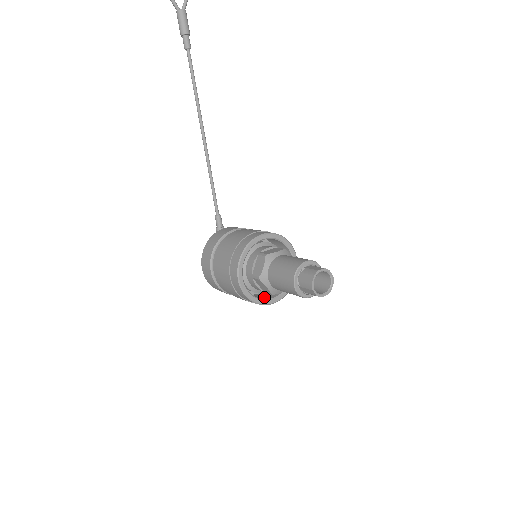
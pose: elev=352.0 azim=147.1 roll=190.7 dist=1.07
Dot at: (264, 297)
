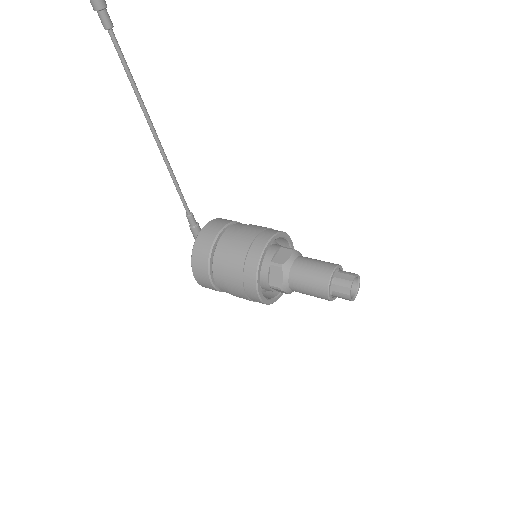
Dot at: occluded
